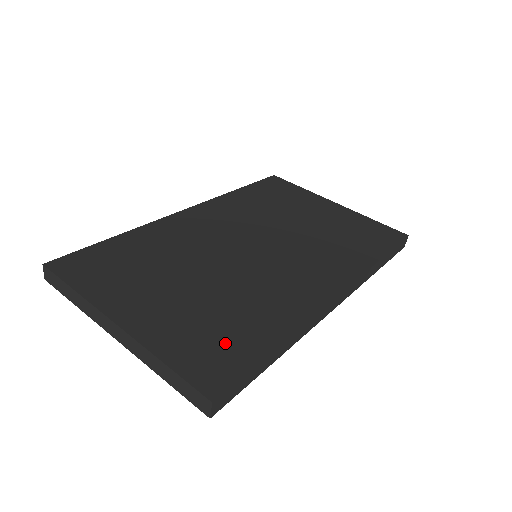
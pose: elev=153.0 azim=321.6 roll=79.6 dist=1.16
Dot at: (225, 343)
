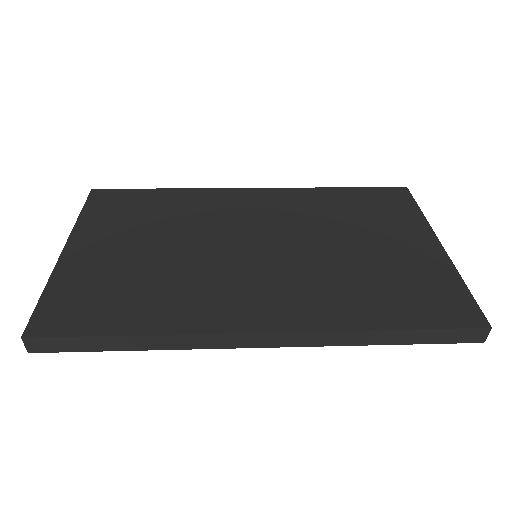
Dot at: (98, 305)
